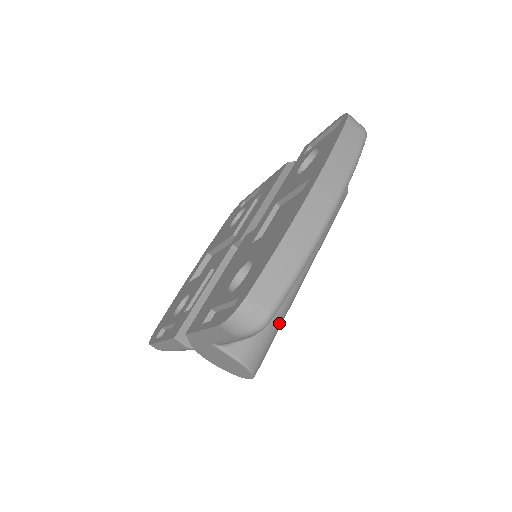
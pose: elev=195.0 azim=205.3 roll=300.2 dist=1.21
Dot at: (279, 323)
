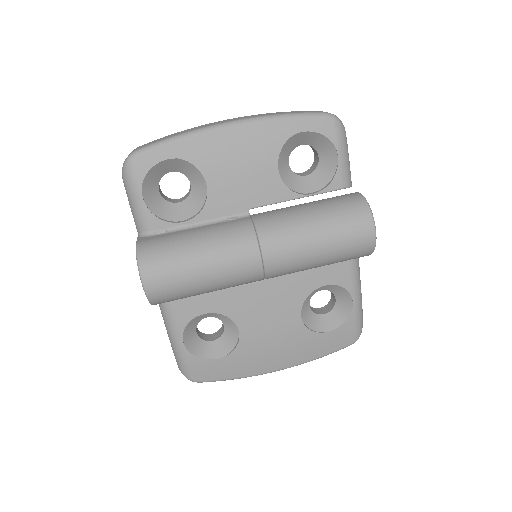
Dot at: (194, 249)
